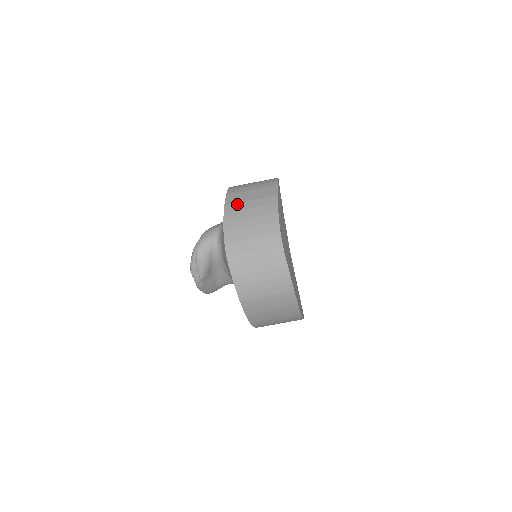
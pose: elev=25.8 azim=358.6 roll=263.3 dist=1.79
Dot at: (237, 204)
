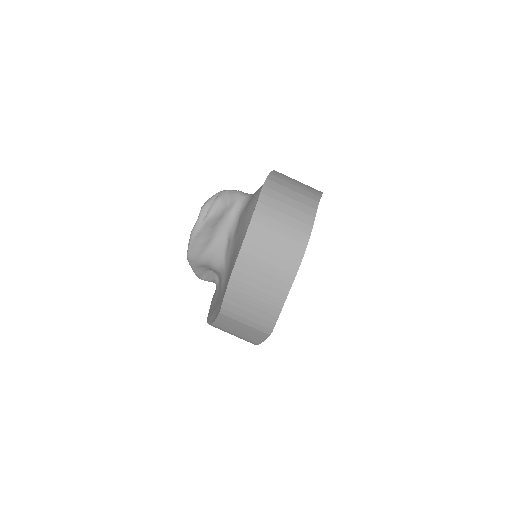
Dot at: occluded
